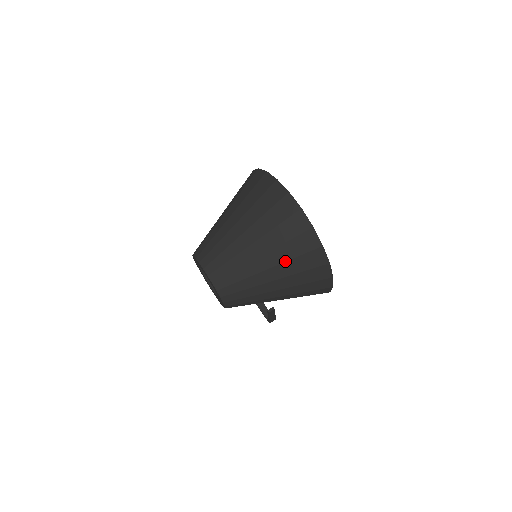
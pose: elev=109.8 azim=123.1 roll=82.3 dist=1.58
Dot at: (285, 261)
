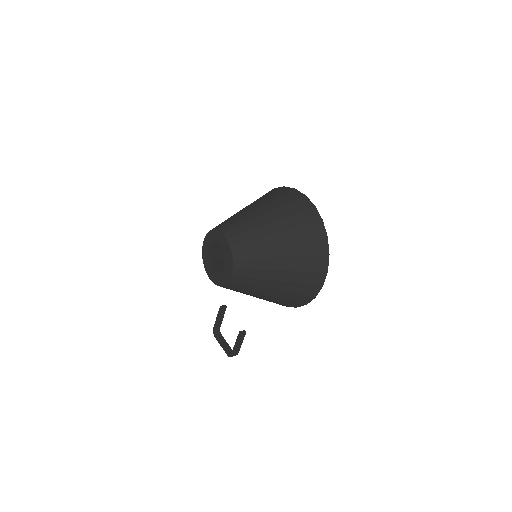
Dot at: (296, 242)
